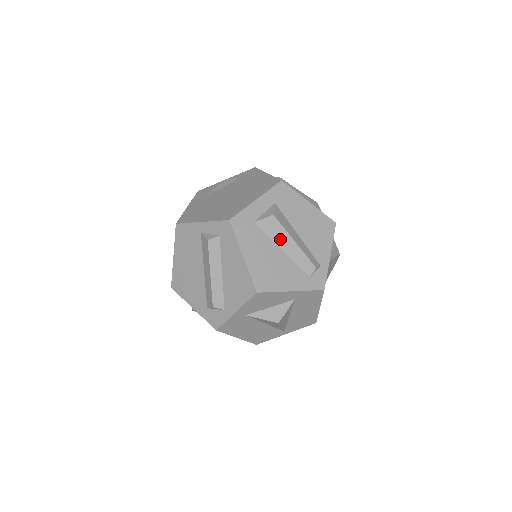
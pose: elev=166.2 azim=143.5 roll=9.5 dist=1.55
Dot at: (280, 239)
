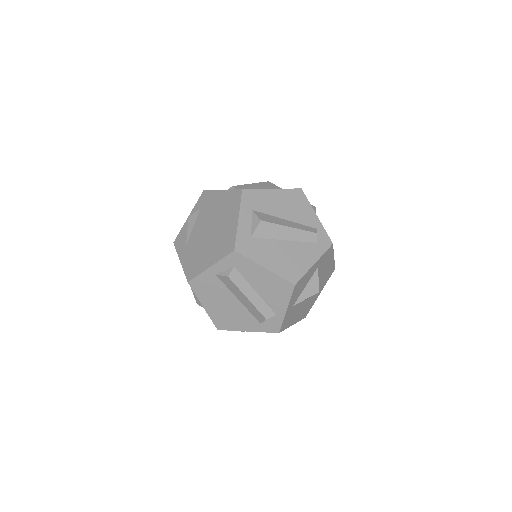
Dot at: (278, 234)
